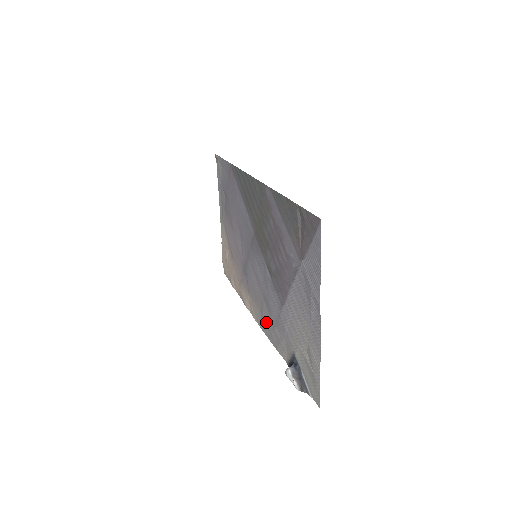
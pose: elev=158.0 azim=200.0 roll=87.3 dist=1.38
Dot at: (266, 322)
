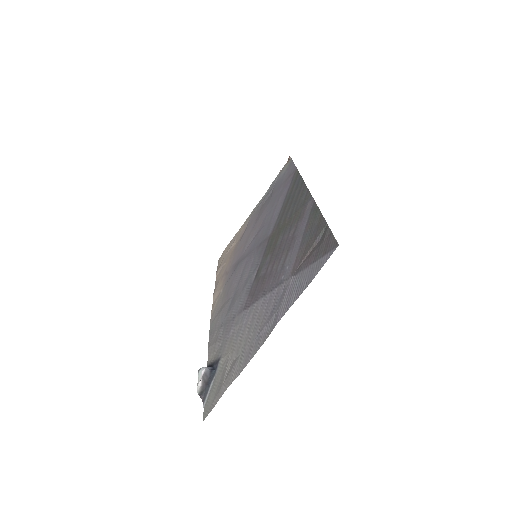
Dot at: (219, 318)
